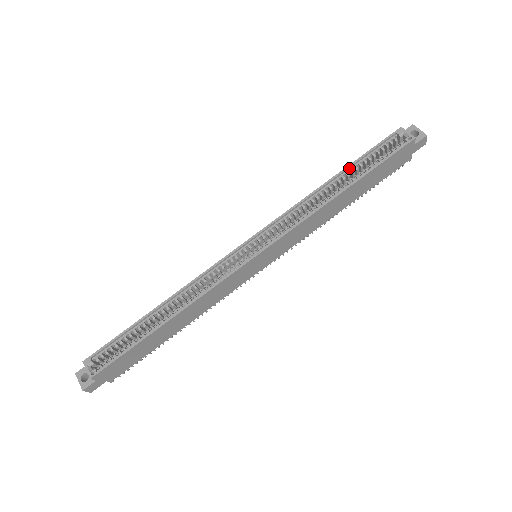
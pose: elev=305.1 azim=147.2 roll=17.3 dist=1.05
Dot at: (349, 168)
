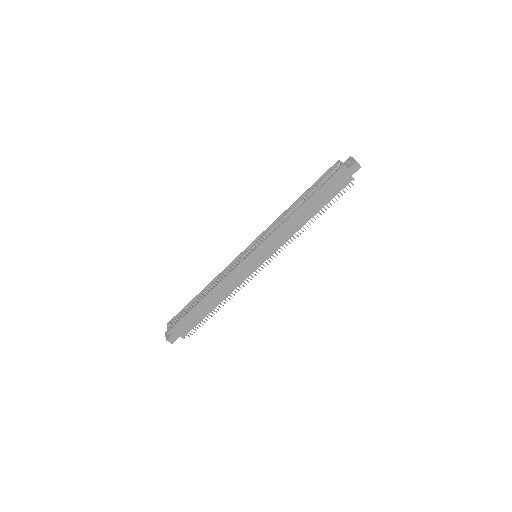
Dot at: (307, 192)
